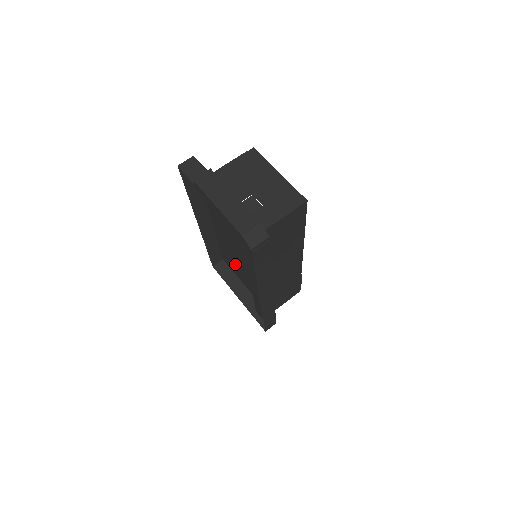
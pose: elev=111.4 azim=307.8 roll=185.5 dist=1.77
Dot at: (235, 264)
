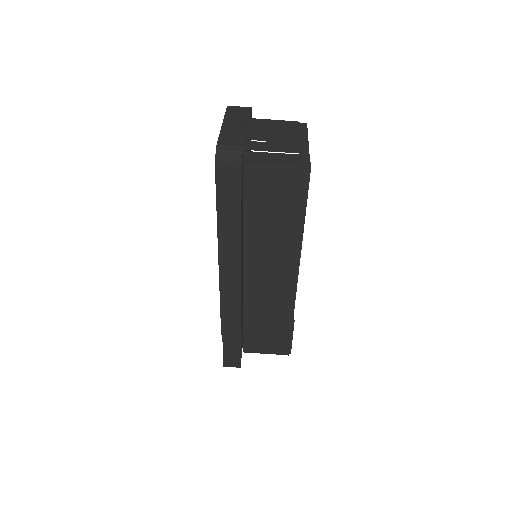
Dot at: occluded
